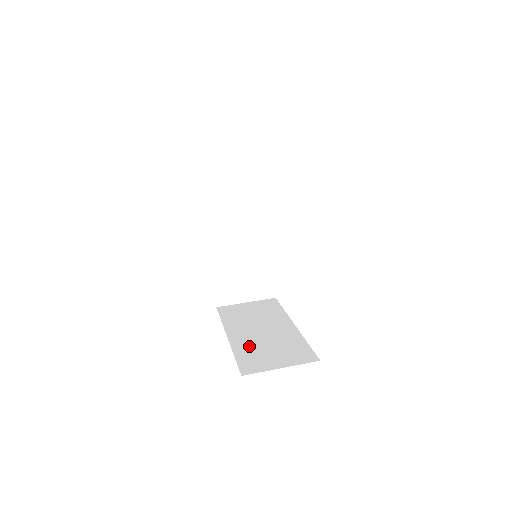
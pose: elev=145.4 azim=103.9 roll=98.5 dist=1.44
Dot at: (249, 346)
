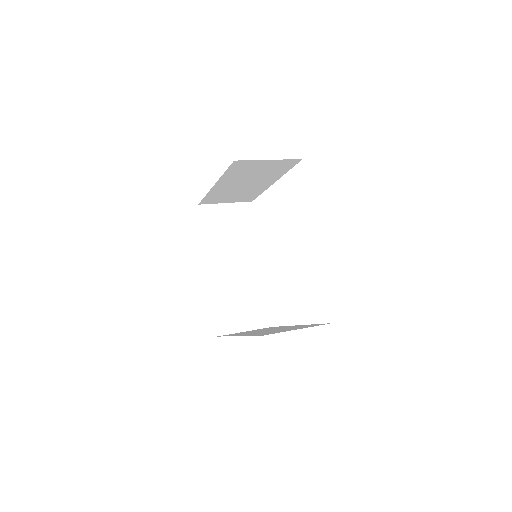
Dot at: (260, 333)
